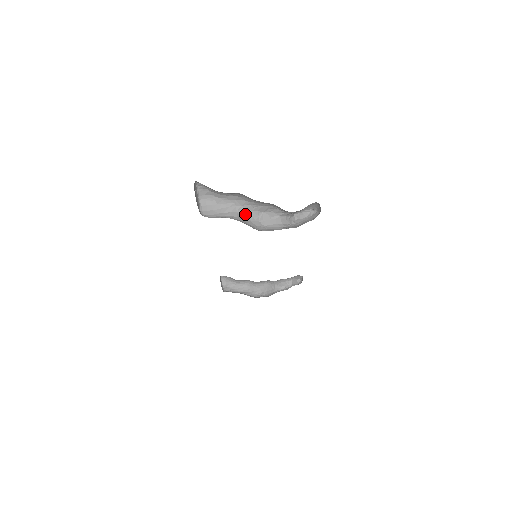
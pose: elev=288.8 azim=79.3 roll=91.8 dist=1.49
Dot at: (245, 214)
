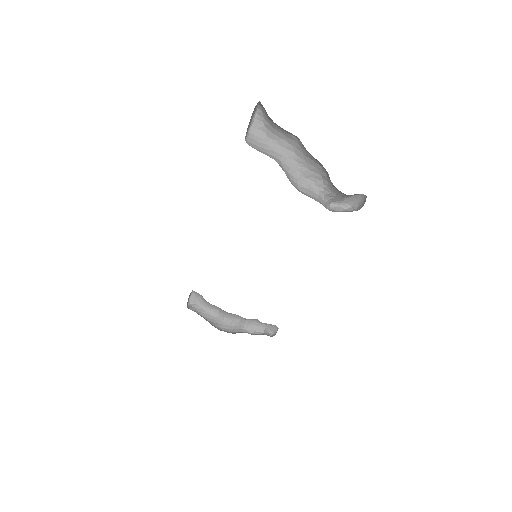
Dot at: (287, 168)
